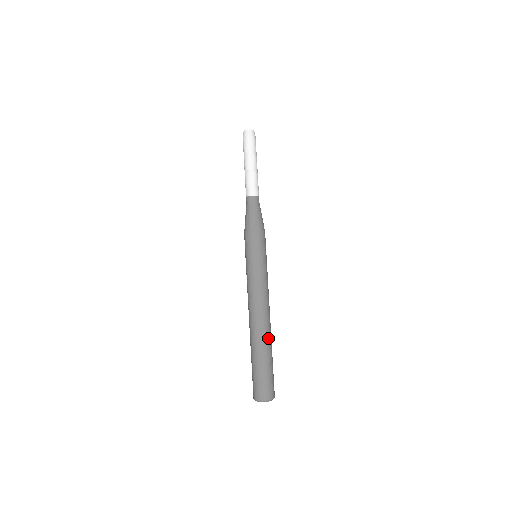
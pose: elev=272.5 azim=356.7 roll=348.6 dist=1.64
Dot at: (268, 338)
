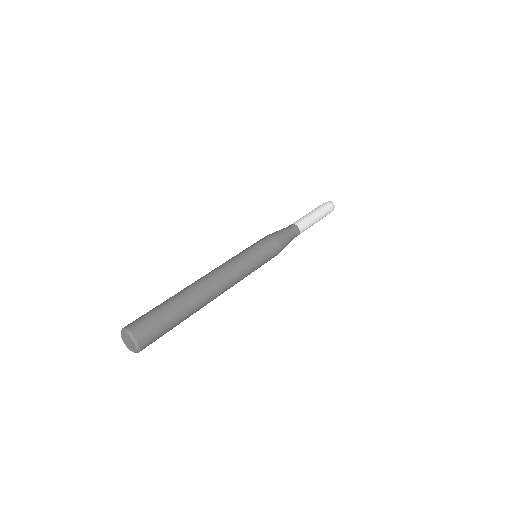
Dot at: (190, 290)
